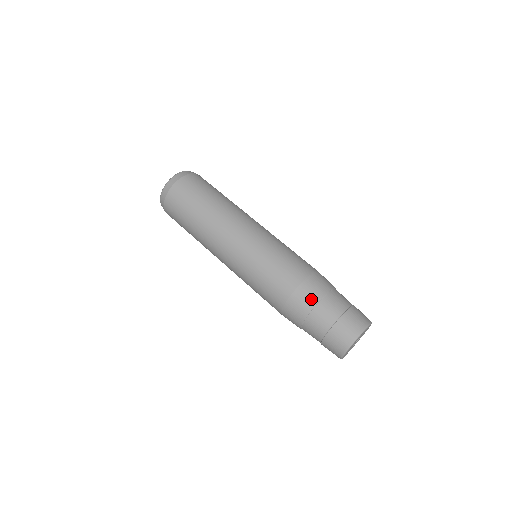
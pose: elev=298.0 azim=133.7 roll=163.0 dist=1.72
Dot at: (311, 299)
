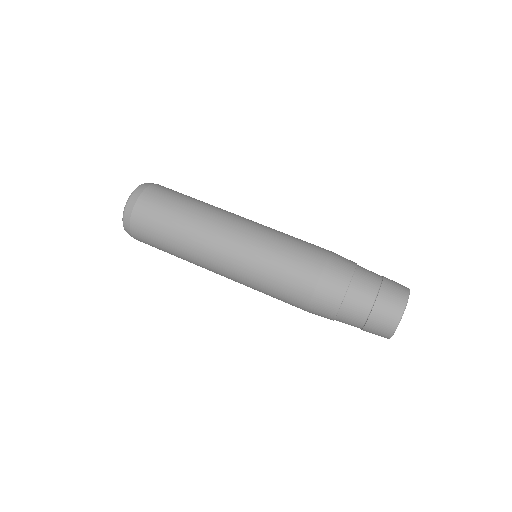
Dot at: (343, 276)
